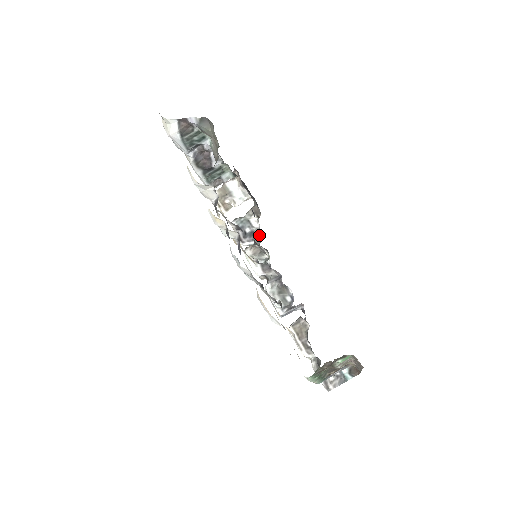
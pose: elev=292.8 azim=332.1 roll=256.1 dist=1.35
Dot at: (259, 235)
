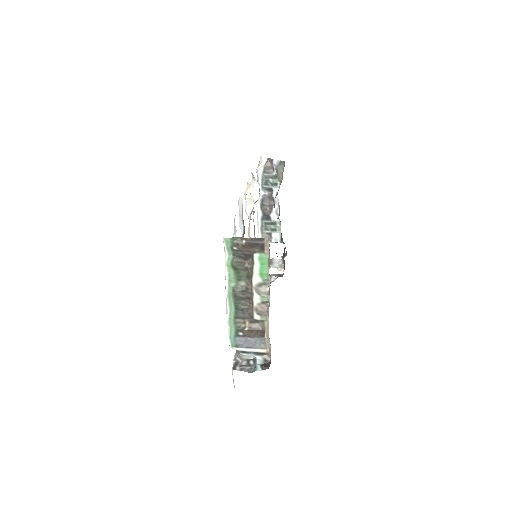
Dot at: occluded
